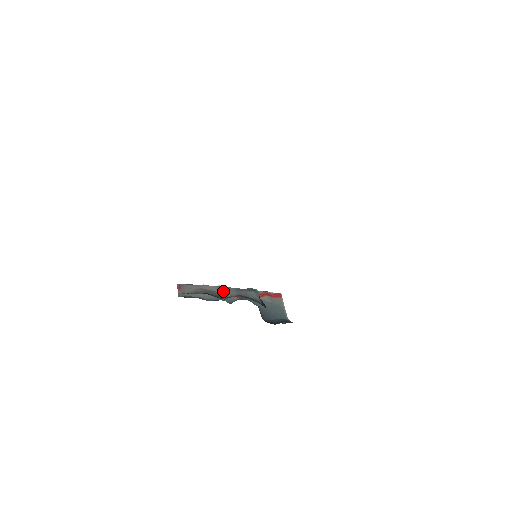
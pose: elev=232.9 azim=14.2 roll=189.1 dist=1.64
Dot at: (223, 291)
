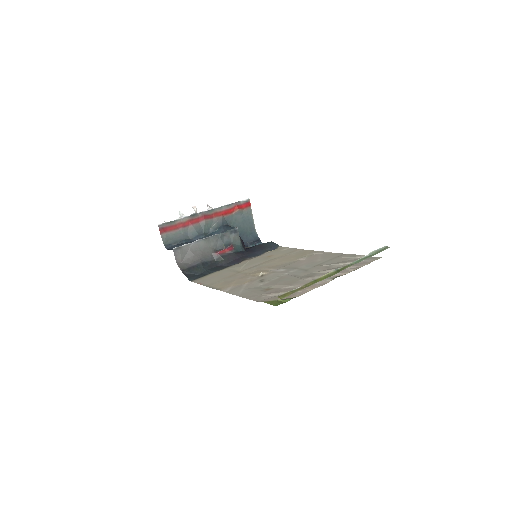
Dot at: (210, 244)
